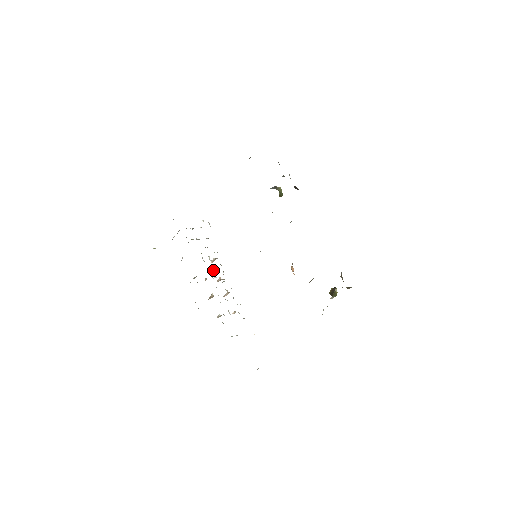
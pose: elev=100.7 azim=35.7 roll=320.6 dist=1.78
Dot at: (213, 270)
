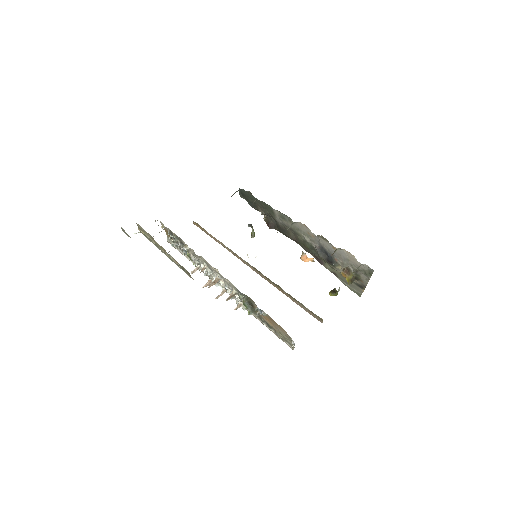
Dot at: (205, 269)
